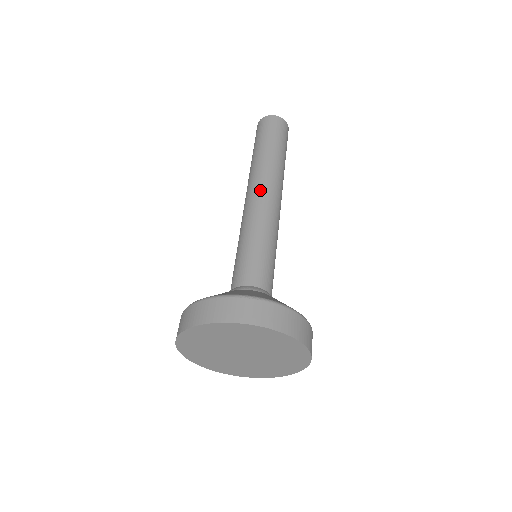
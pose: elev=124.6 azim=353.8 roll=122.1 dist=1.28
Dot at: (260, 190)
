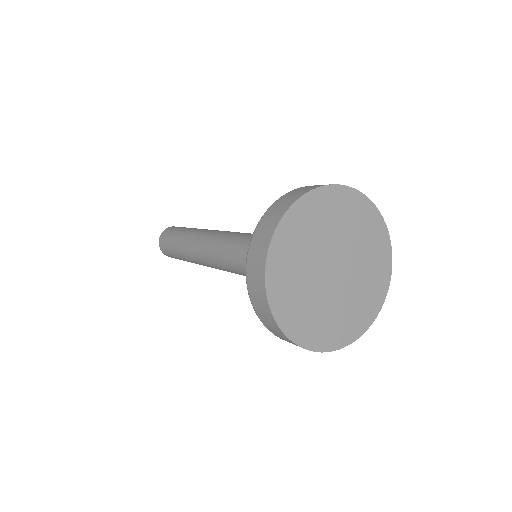
Dot at: occluded
